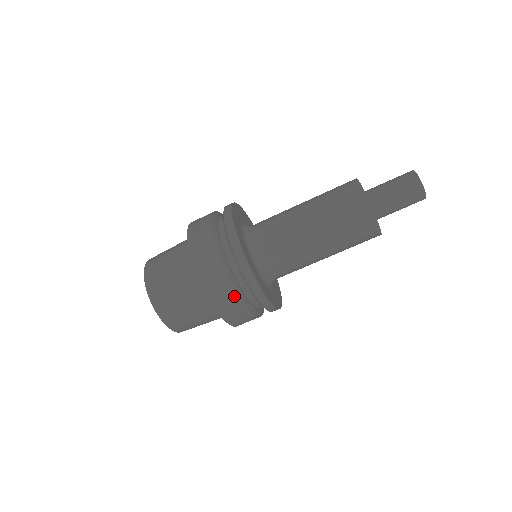
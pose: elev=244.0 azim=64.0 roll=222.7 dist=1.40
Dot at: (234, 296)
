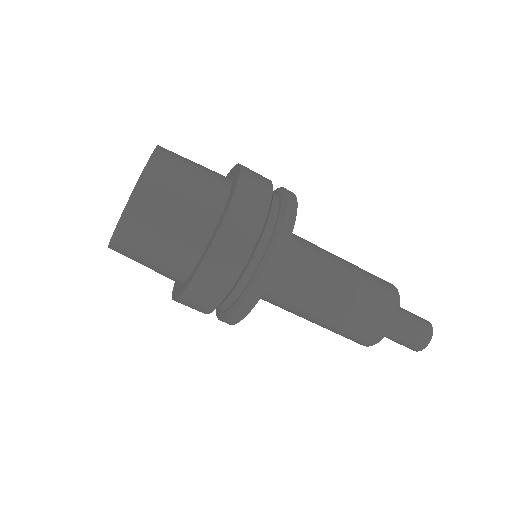
Dot at: (214, 302)
